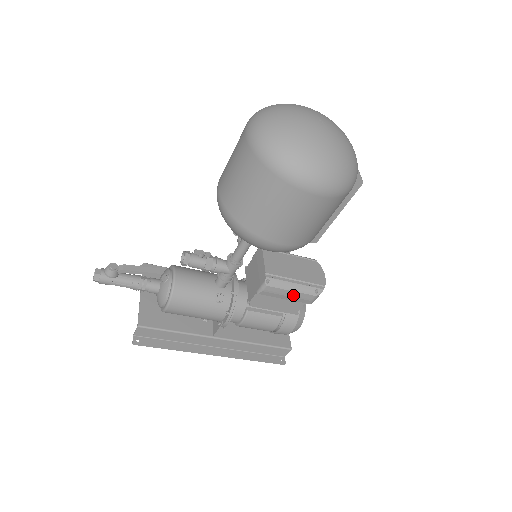
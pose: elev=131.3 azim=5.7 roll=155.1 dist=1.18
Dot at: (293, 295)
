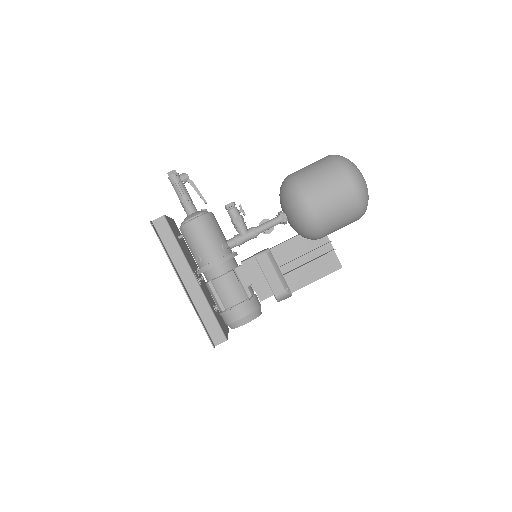
Dot at: (273, 276)
